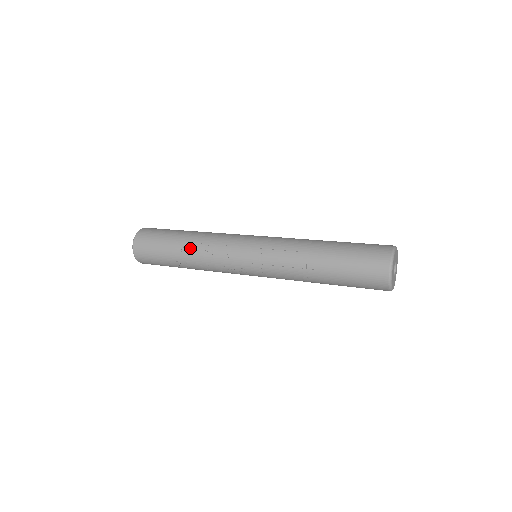
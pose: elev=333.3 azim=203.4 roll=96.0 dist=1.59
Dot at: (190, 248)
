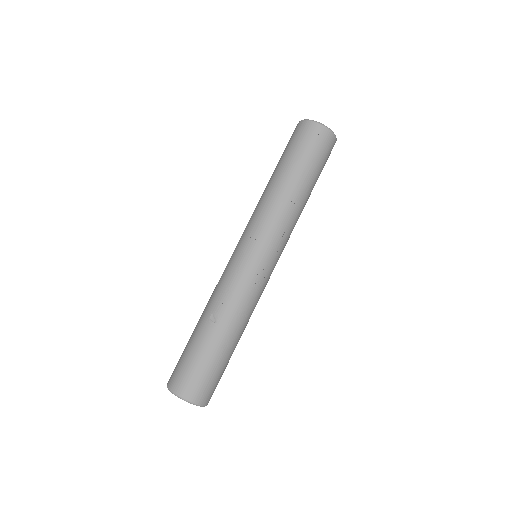
Dot at: (215, 316)
